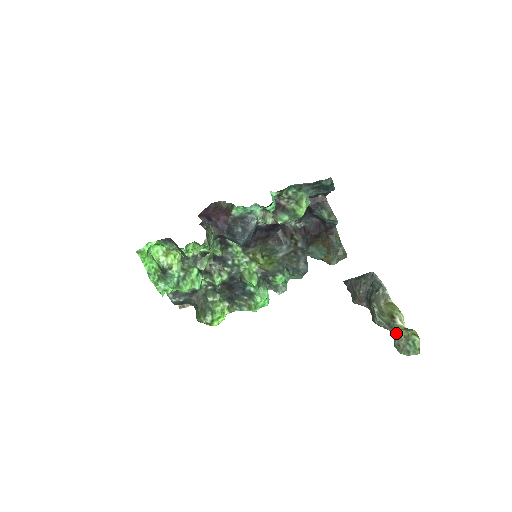
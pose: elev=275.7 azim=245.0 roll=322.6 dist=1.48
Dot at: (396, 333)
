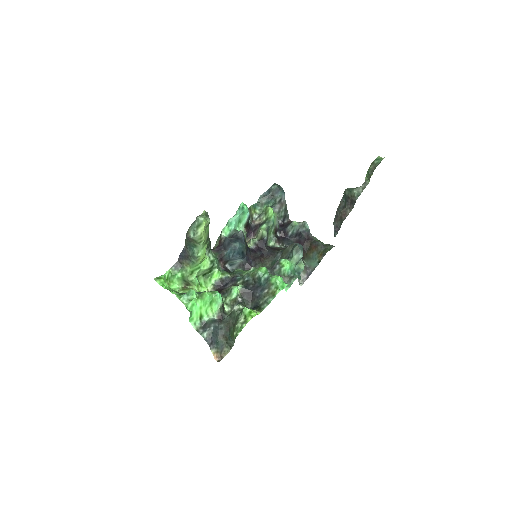
Dot at: occluded
